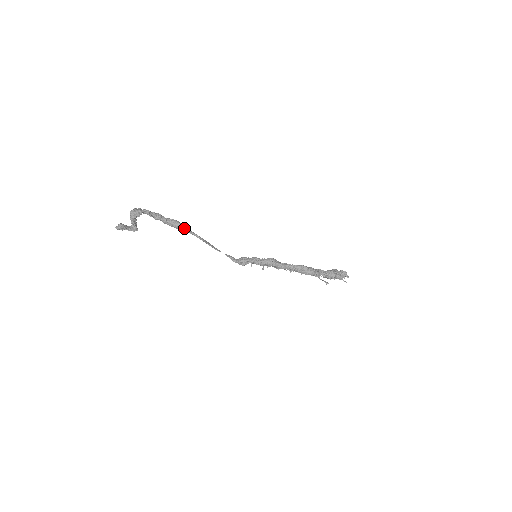
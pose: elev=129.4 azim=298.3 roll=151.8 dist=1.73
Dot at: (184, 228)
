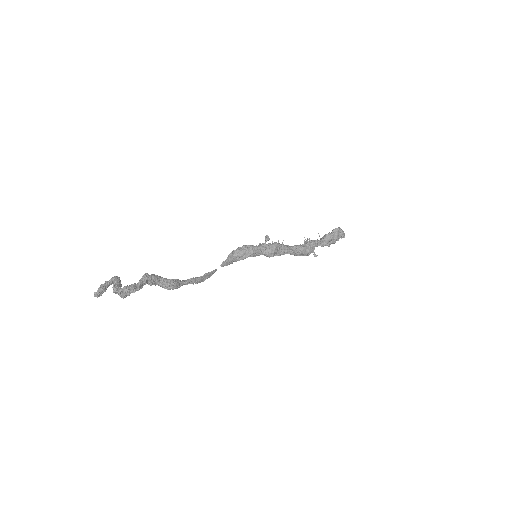
Dot at: occluded
